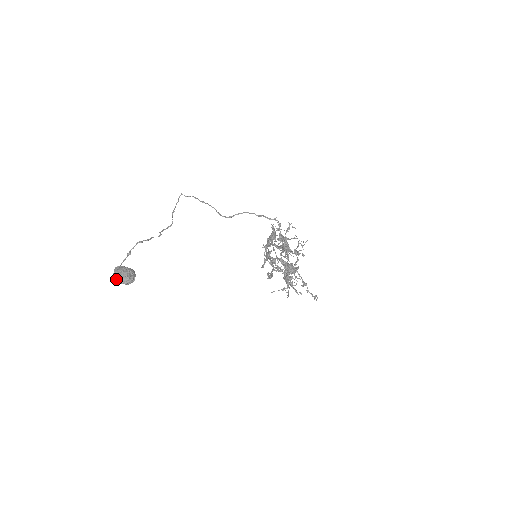
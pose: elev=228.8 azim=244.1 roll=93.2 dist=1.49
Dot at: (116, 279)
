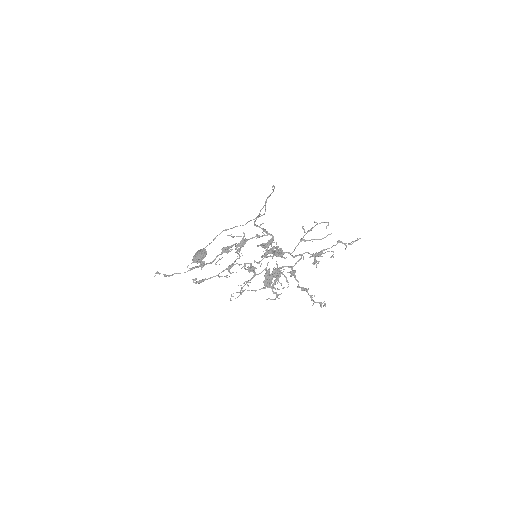
Dot at: occluded
